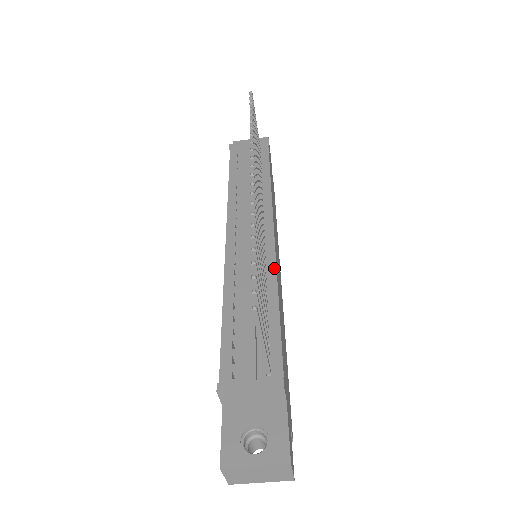
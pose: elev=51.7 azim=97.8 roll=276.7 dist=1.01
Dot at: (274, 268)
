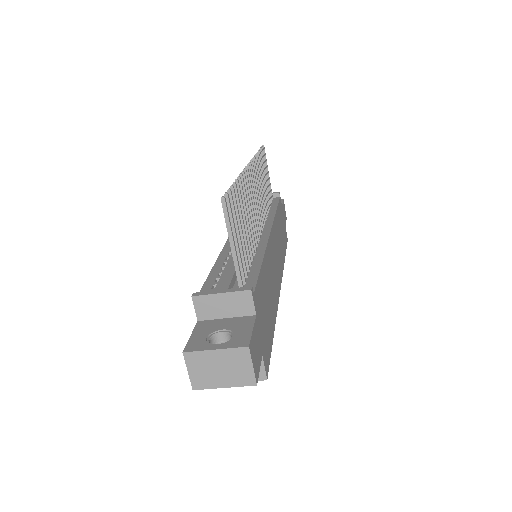
Dot at: (265, 245)
